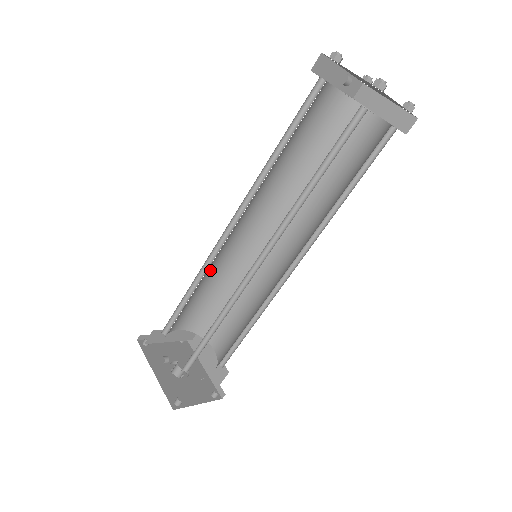
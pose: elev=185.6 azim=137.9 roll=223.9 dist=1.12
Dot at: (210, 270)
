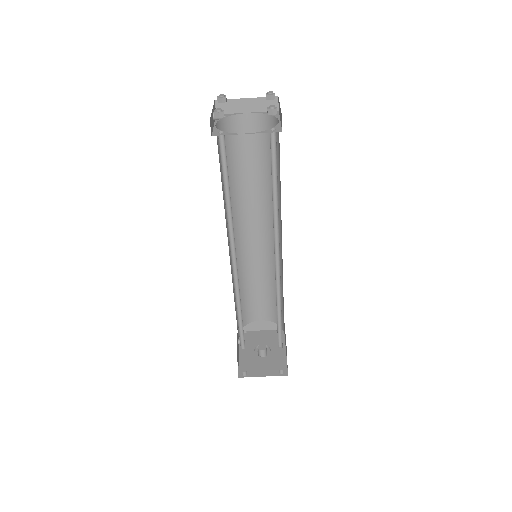
Dot at: (250, 272)
